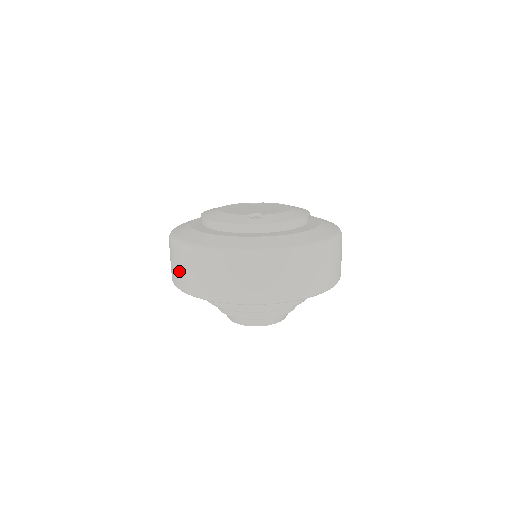
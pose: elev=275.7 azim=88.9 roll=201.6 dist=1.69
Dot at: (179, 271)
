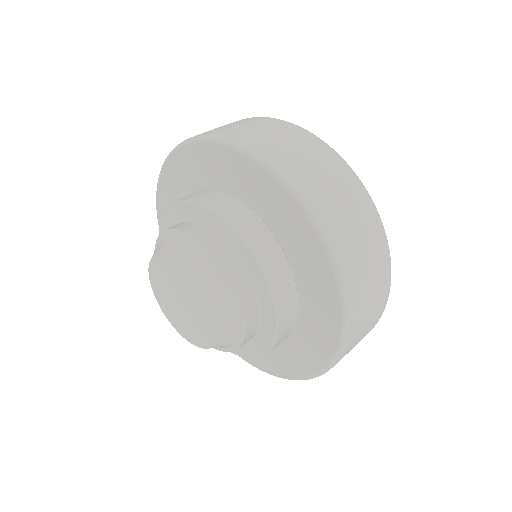
Dot at: occluded
